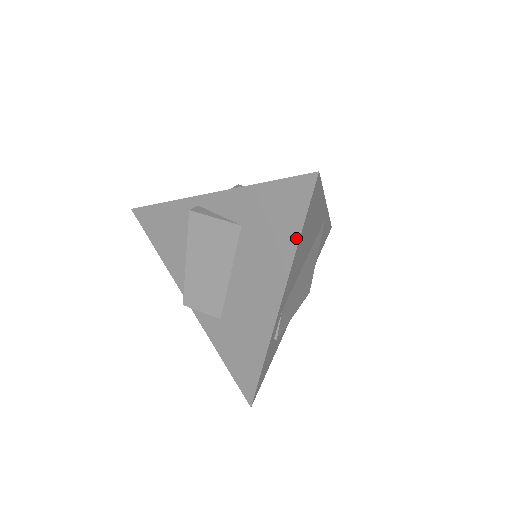
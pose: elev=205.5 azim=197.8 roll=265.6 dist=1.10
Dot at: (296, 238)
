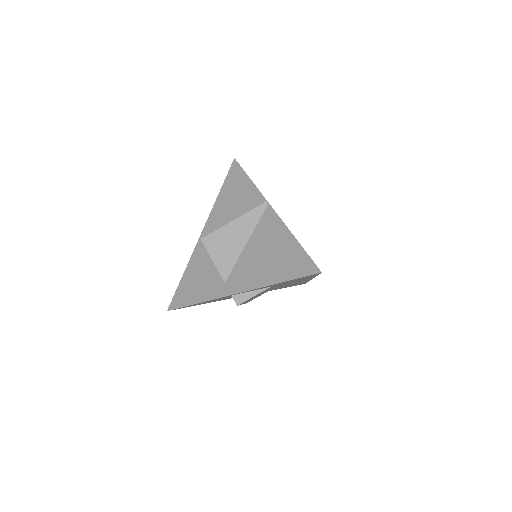
Dot at: occluded
